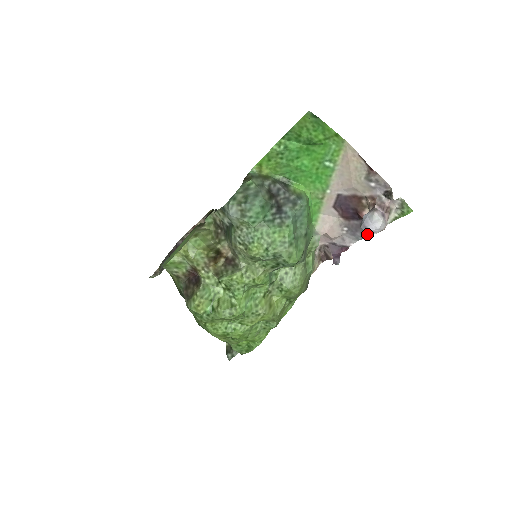
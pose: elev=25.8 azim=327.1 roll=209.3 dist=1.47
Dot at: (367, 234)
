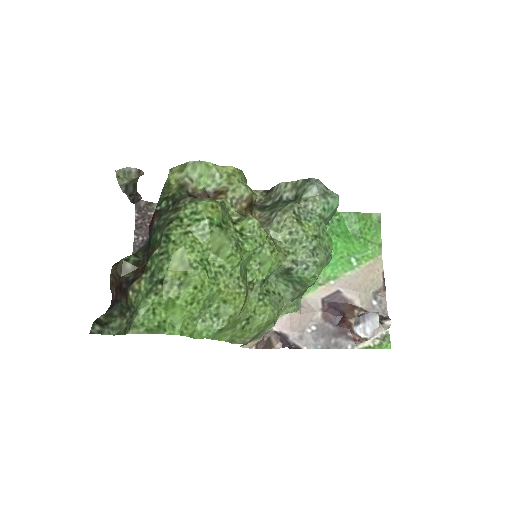
Dot at: (330, 346)
